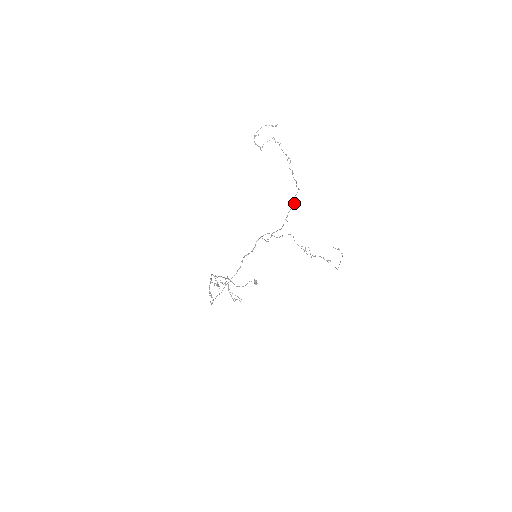
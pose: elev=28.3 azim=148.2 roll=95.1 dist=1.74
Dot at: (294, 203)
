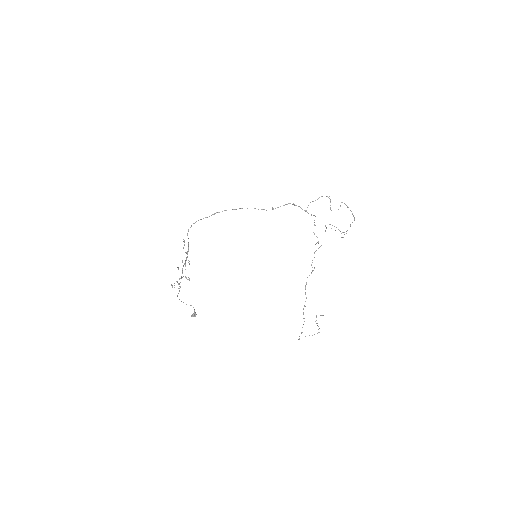
Dot at: occluded
